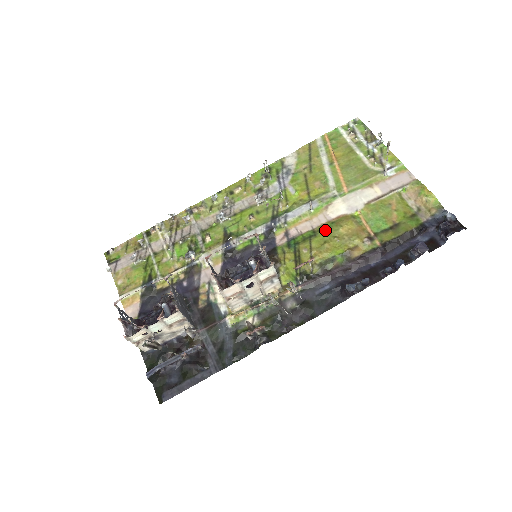
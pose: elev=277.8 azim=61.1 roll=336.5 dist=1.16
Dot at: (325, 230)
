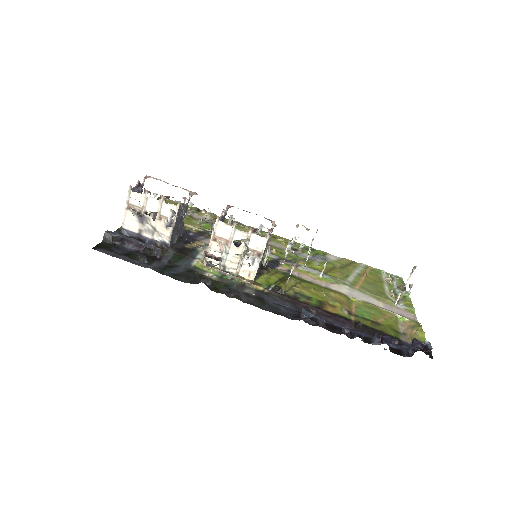
Dot at: (320, 286)
